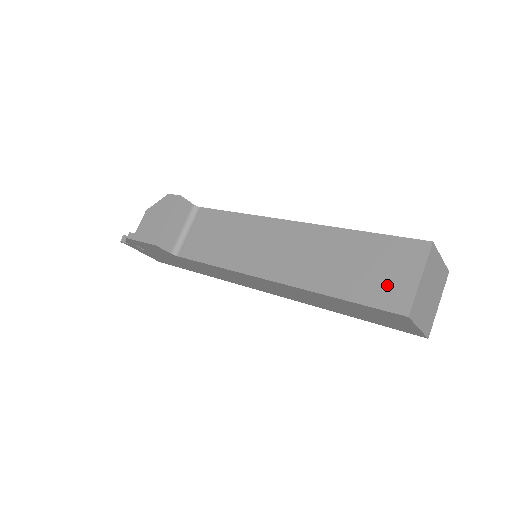
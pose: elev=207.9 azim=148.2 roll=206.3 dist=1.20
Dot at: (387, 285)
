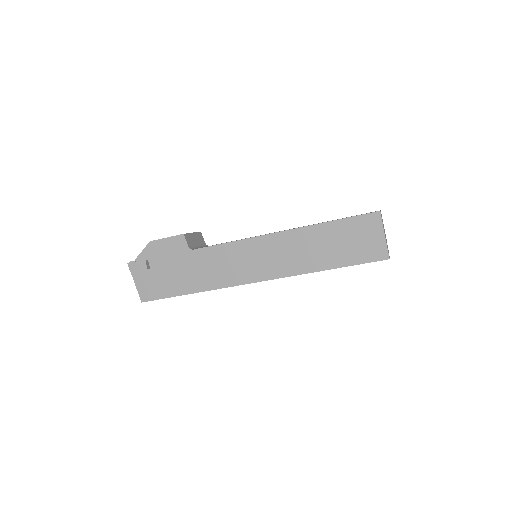
Dot at: occluded
